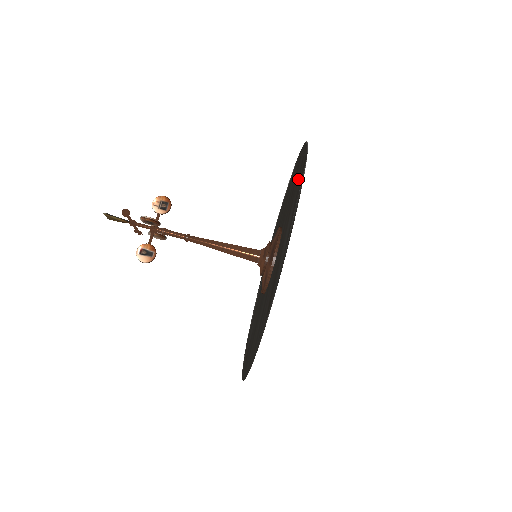
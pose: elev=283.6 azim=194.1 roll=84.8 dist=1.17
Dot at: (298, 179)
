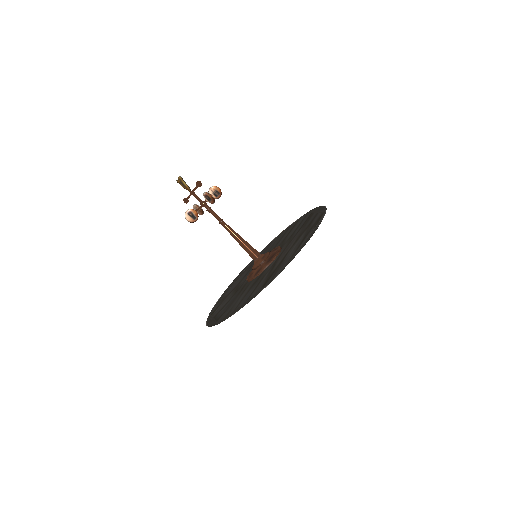
Dot at: (311, 223)
